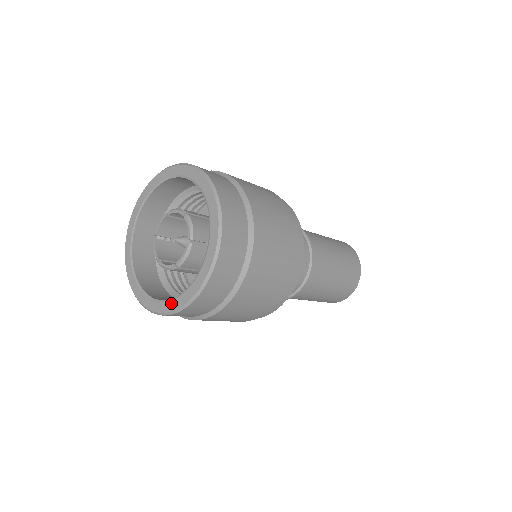
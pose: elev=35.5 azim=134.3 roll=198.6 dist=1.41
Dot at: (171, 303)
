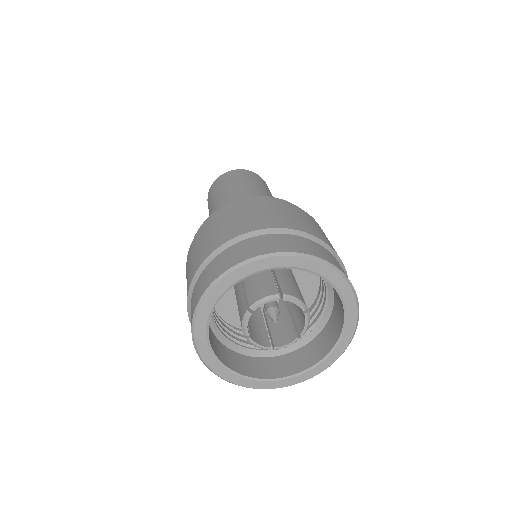
Dot at: (260, 383)
